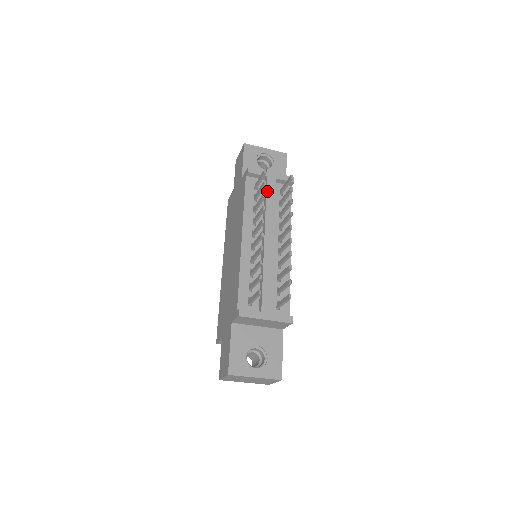
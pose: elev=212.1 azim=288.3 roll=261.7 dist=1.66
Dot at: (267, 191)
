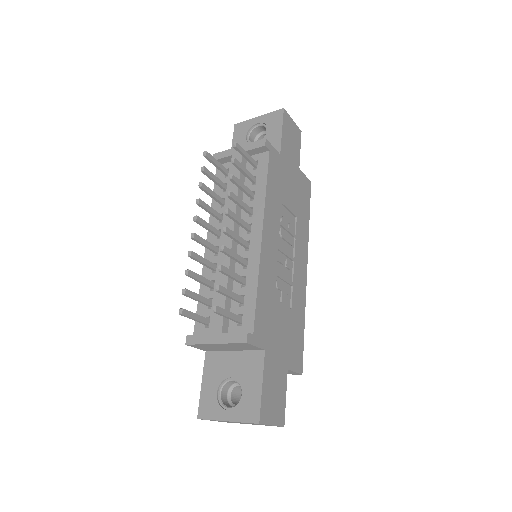
Dot at: occluded
